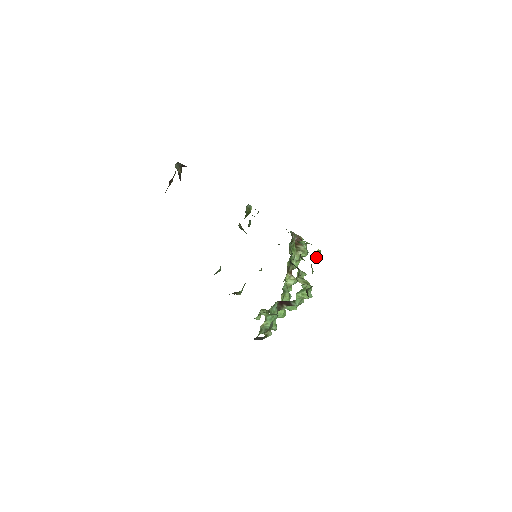
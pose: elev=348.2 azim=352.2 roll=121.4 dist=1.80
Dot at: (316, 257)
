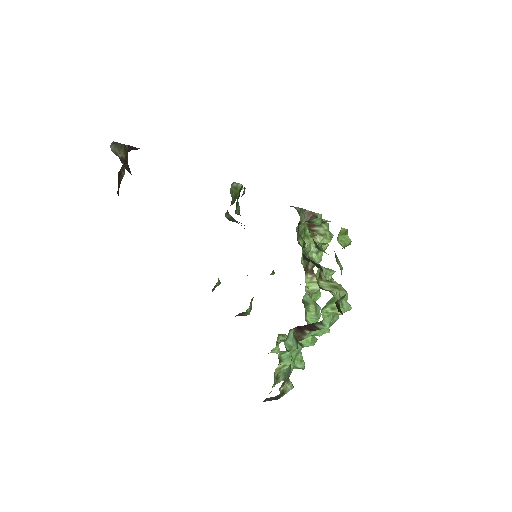
Dot at: (341, 242)
